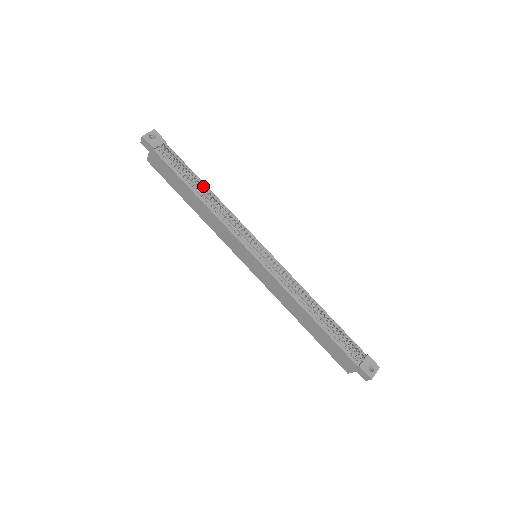
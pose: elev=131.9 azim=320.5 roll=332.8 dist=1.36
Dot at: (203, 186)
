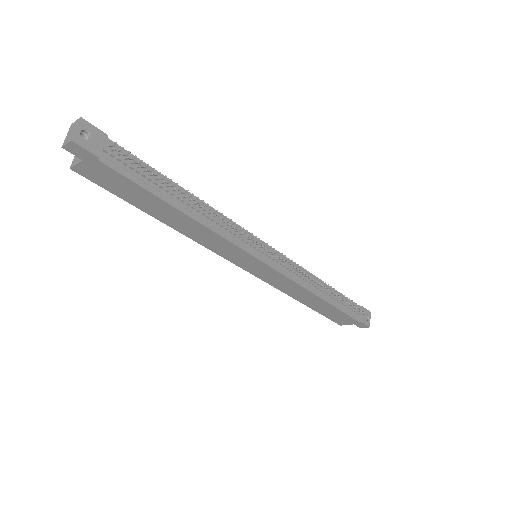
Dot at: (189, 196)
